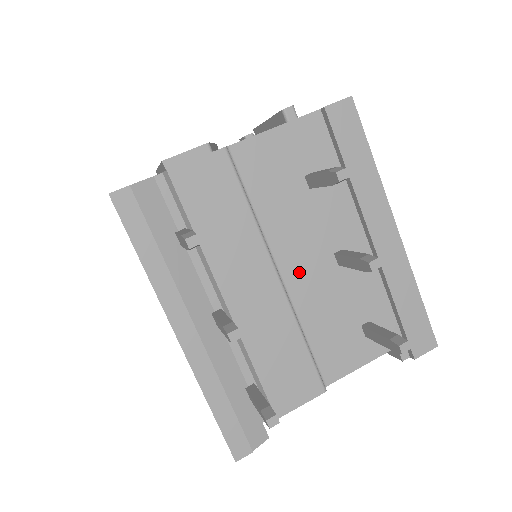
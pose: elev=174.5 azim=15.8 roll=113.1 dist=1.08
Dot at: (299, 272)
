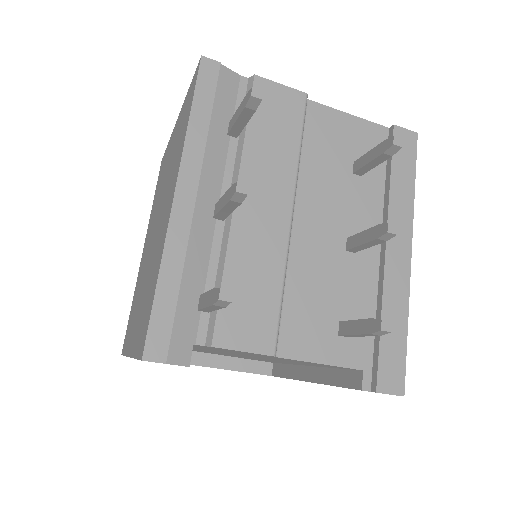
Dot at: (310, 230)
